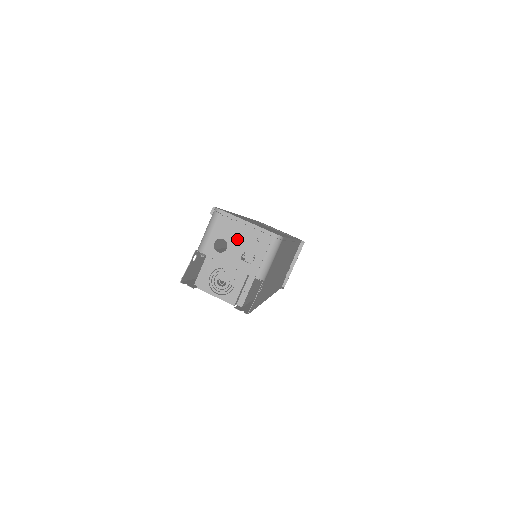
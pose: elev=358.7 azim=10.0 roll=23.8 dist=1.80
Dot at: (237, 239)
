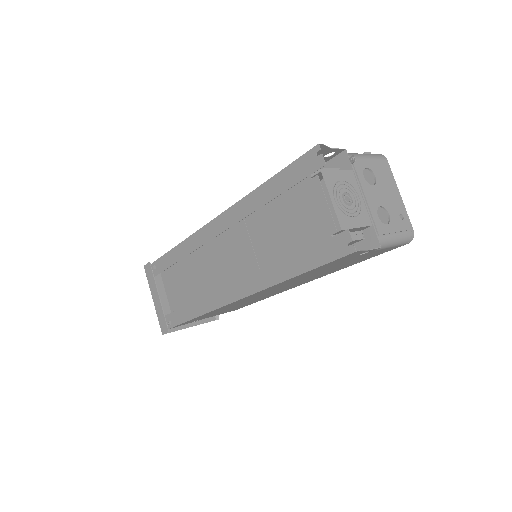
Dot at: (386, 192)
